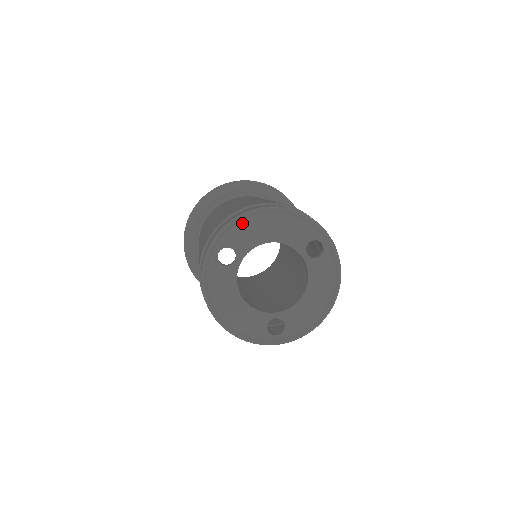
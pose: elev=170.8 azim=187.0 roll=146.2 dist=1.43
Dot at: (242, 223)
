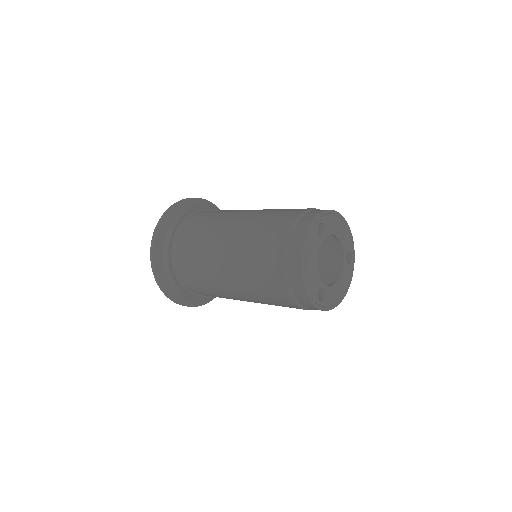
Dot at: (333, 215)
